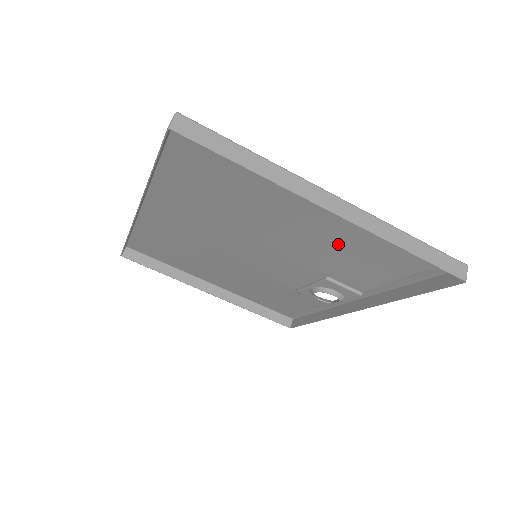
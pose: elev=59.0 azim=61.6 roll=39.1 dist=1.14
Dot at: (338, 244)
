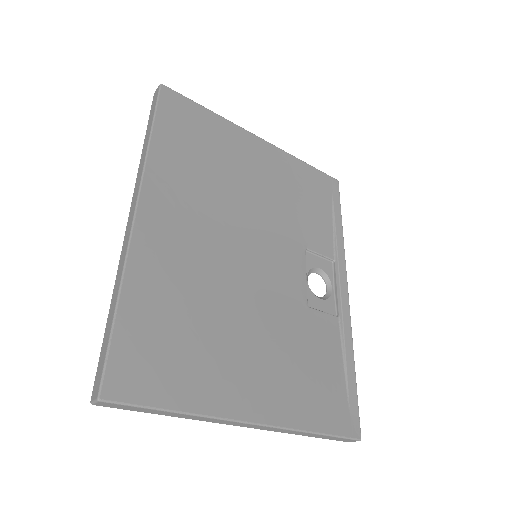
Dot at: (289, 362)
